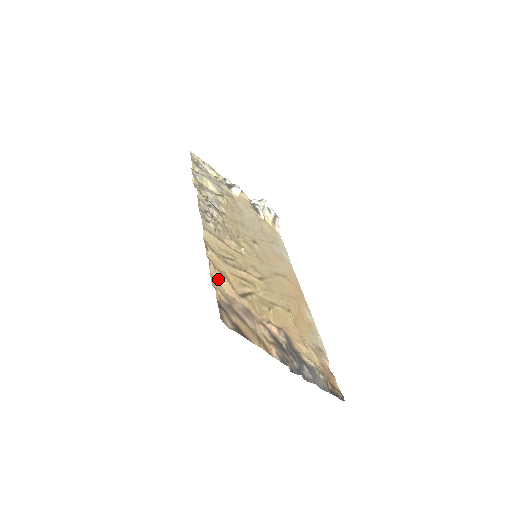
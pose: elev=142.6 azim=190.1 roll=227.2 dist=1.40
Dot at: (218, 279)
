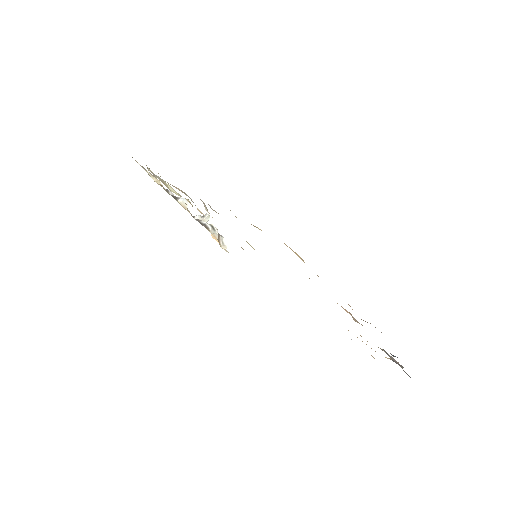
Dot at: occluded
